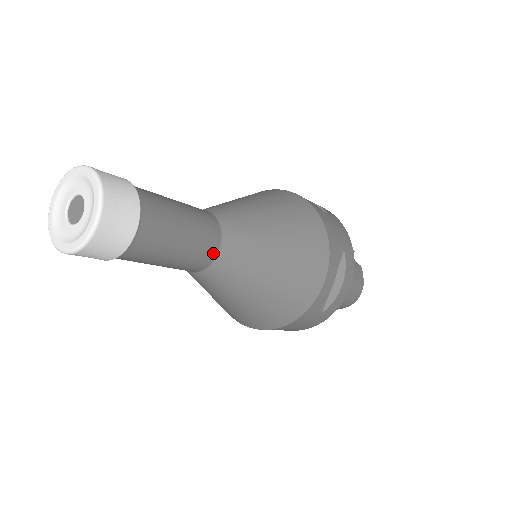
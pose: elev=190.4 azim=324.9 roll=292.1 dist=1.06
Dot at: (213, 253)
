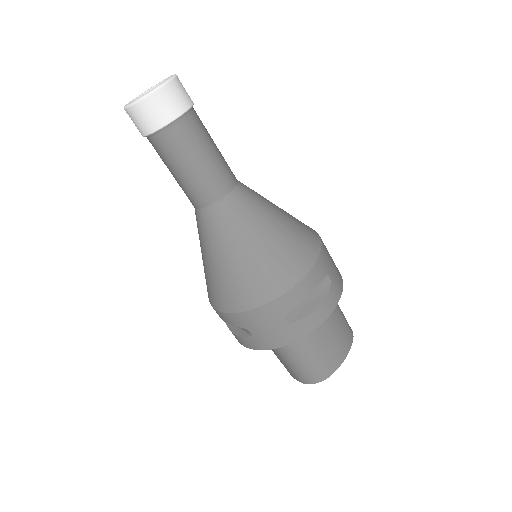
Dot at: occluded
